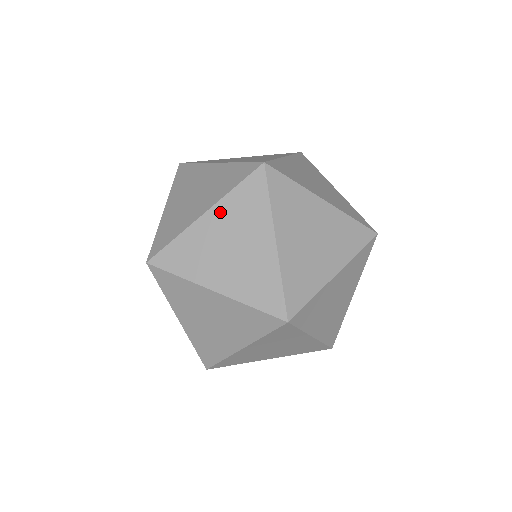
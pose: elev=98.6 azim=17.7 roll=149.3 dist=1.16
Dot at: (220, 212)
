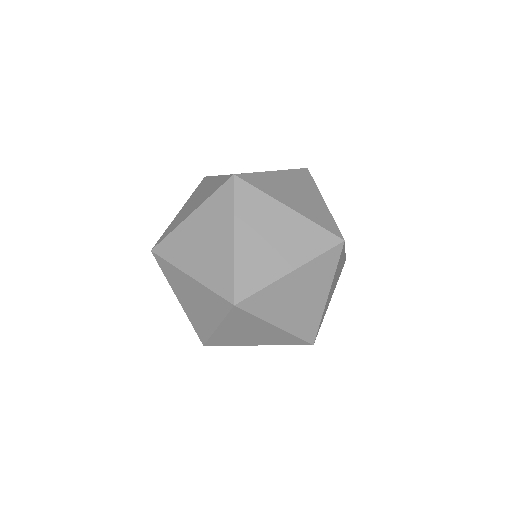
Dot at: (242, 227)
